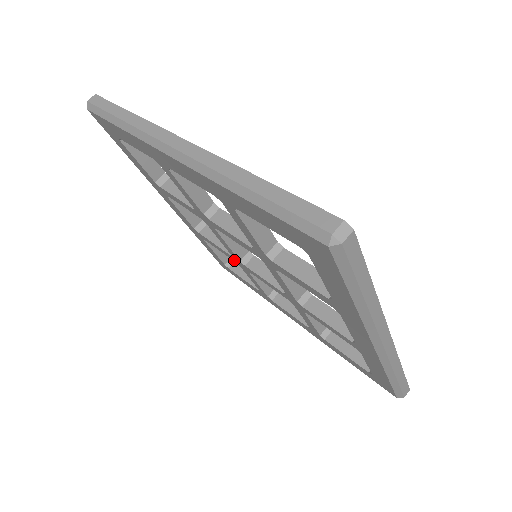
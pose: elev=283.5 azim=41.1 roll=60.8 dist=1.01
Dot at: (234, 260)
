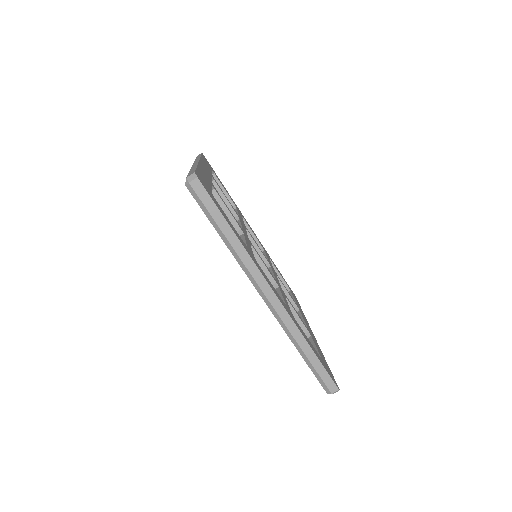
Dot at: occluded
